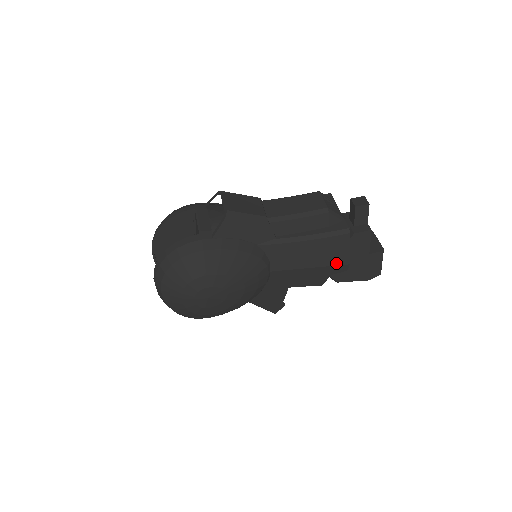
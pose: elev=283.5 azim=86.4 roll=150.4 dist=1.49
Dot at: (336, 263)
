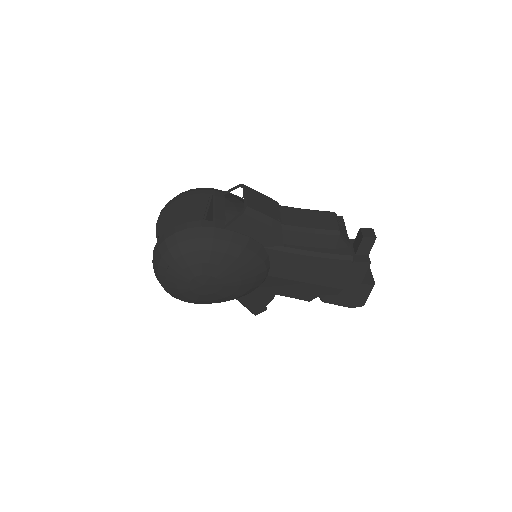
Dot at: (331, 285)
